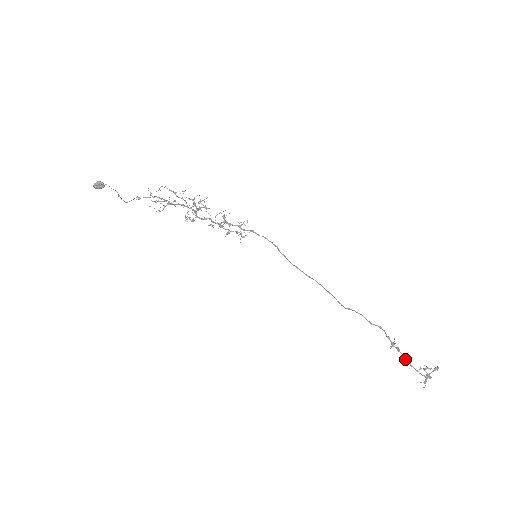
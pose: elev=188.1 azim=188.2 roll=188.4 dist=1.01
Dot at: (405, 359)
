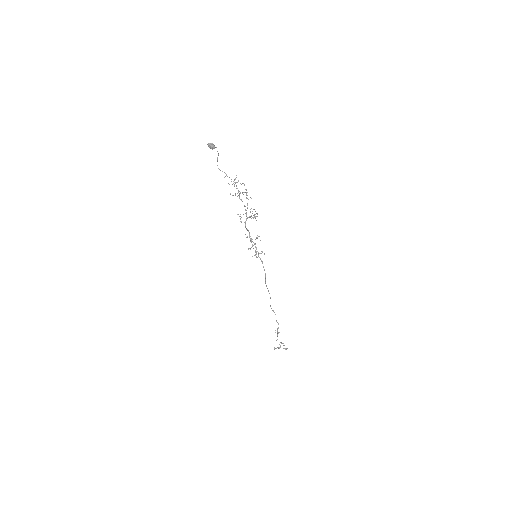
Dot at: occluded
